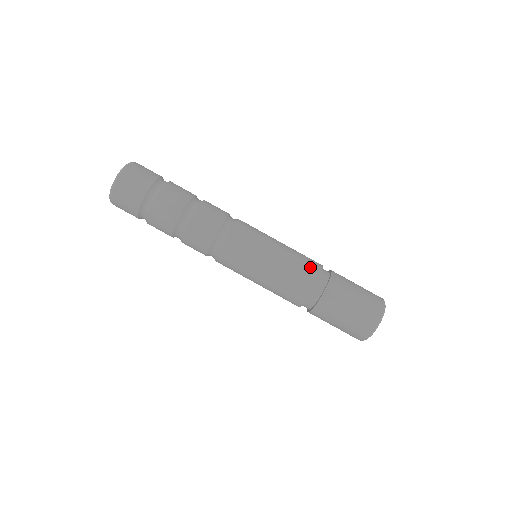
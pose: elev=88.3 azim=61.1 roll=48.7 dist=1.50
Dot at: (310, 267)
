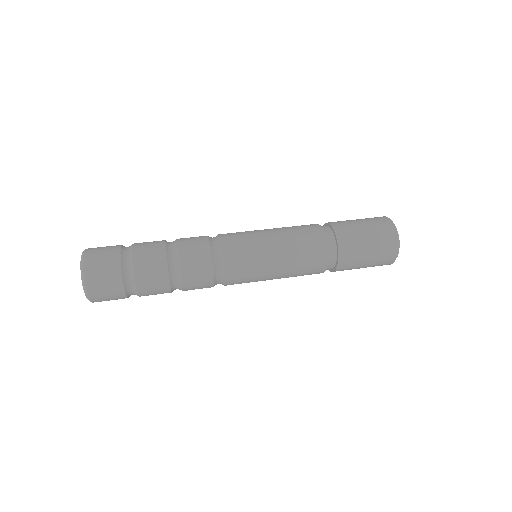
Dot at: (305, 225)
